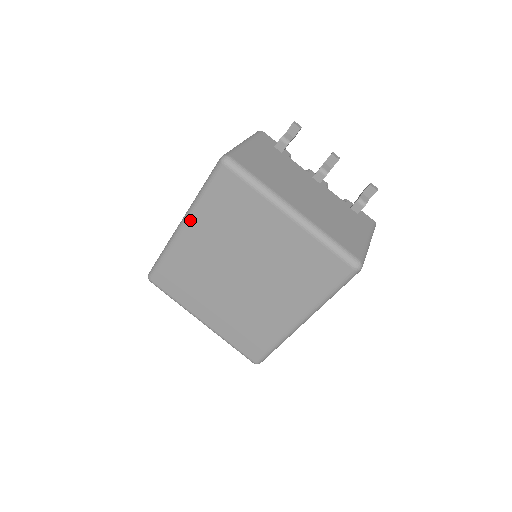
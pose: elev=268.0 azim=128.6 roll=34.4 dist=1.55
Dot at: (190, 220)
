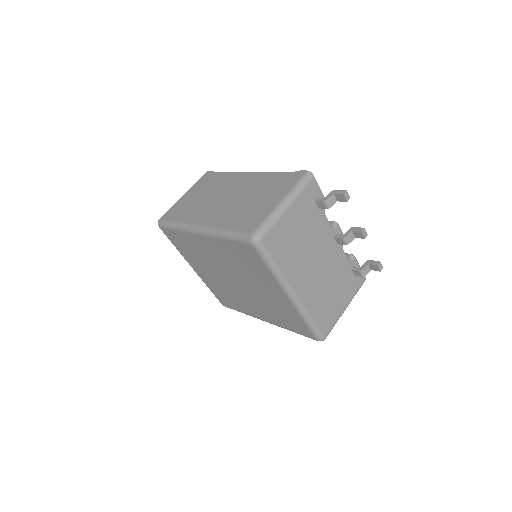
Dot at: (207, 237)
